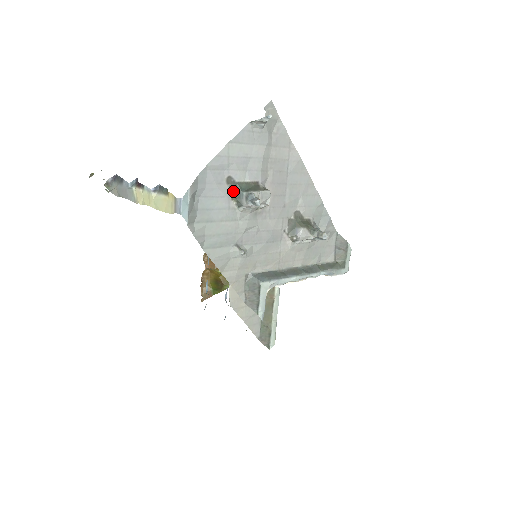
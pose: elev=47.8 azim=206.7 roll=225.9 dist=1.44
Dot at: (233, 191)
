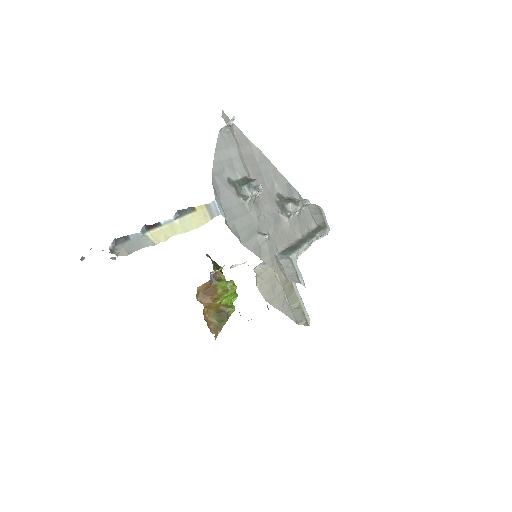
Dot at: (235, 189)
